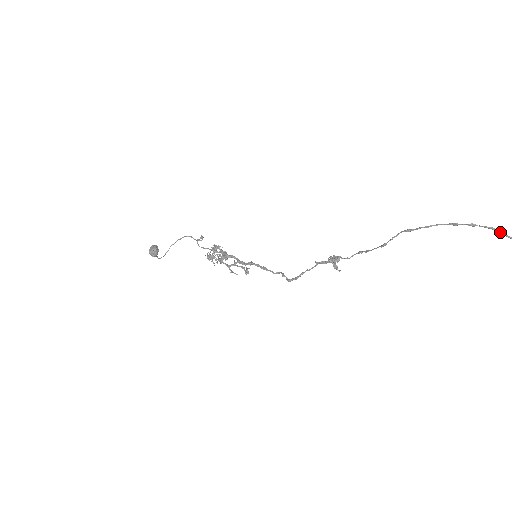
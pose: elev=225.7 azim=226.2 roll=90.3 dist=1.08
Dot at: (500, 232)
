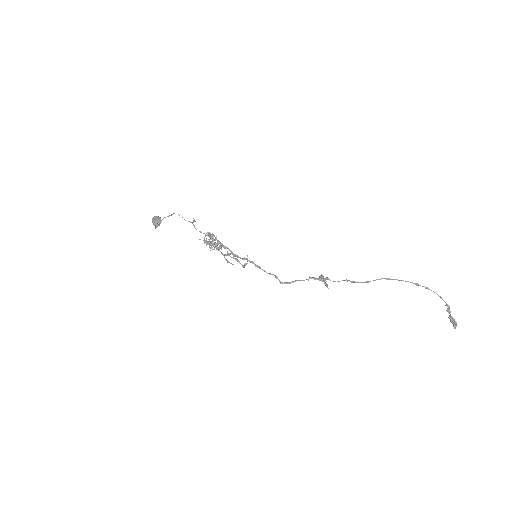
Dot at: (440, 297)
